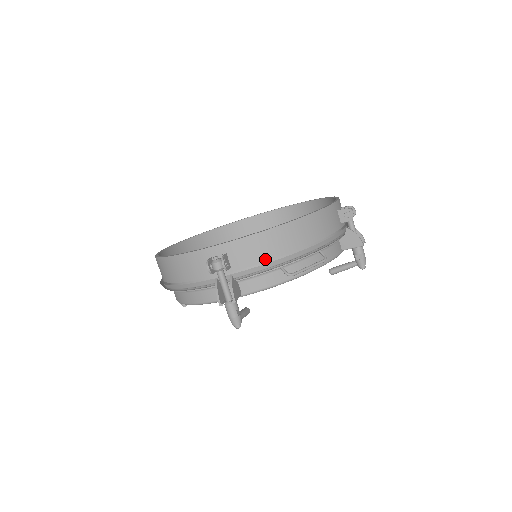
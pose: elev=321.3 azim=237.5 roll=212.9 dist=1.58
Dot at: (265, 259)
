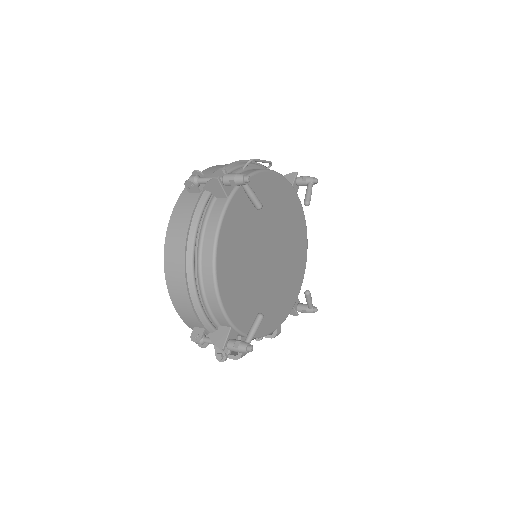
Dot at: occluded
